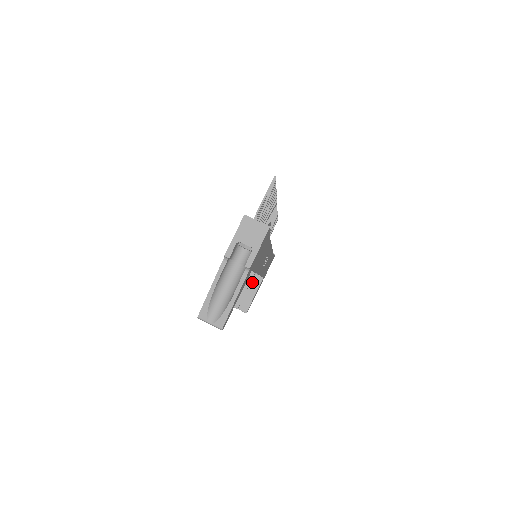
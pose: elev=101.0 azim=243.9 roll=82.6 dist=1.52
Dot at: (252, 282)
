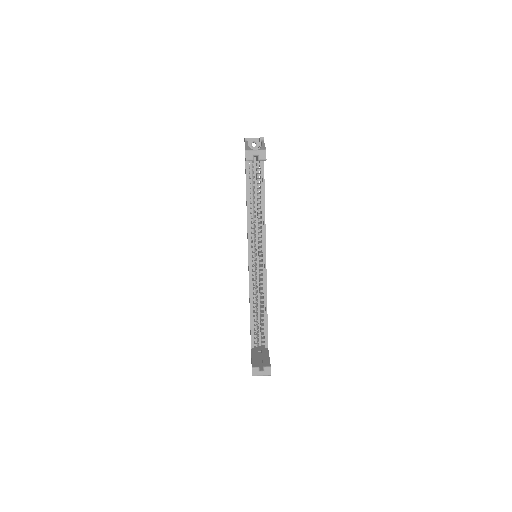
Dot at: (260, 356)
